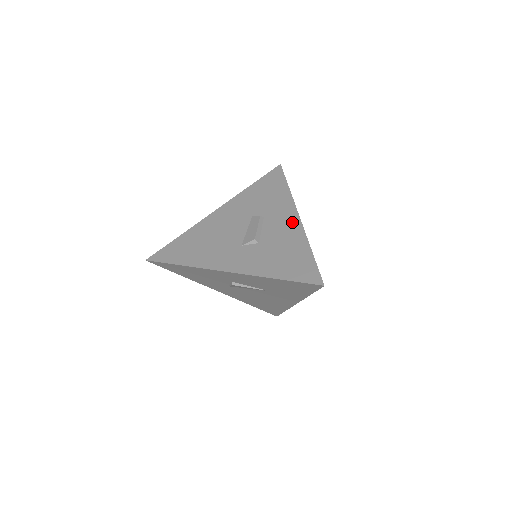
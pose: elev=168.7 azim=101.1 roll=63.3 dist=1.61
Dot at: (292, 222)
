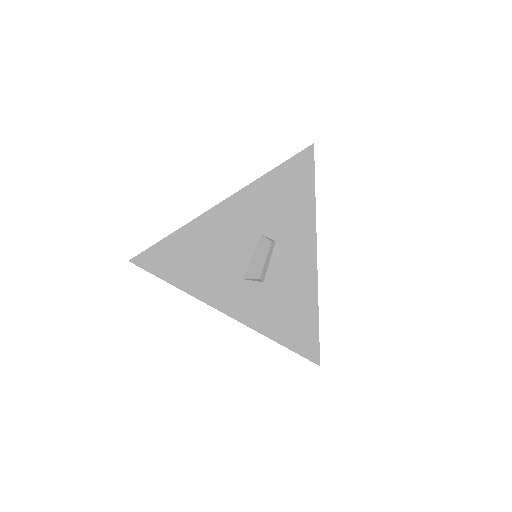
Dot at: (307, 263)
